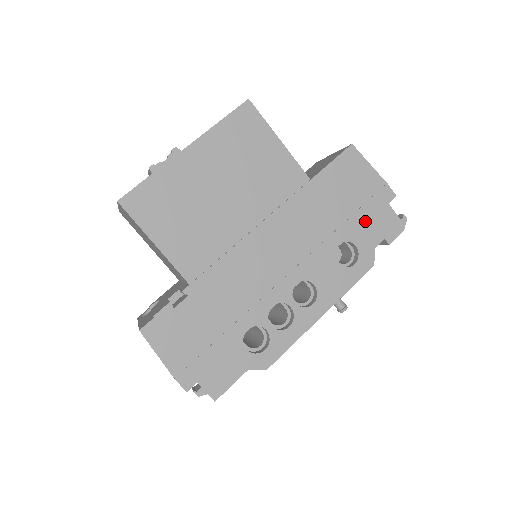
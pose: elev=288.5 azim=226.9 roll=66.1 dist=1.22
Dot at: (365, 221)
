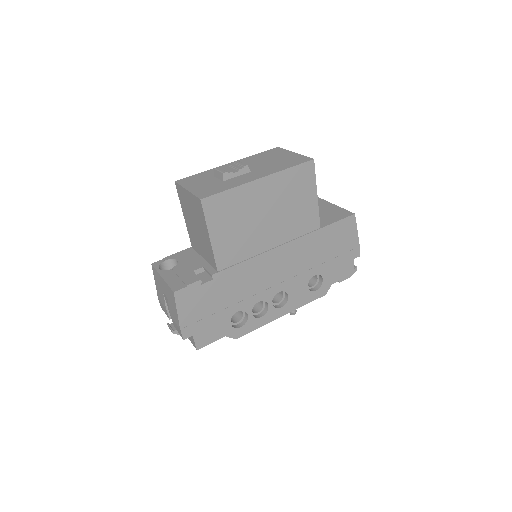
Dot at: (336, 266)
